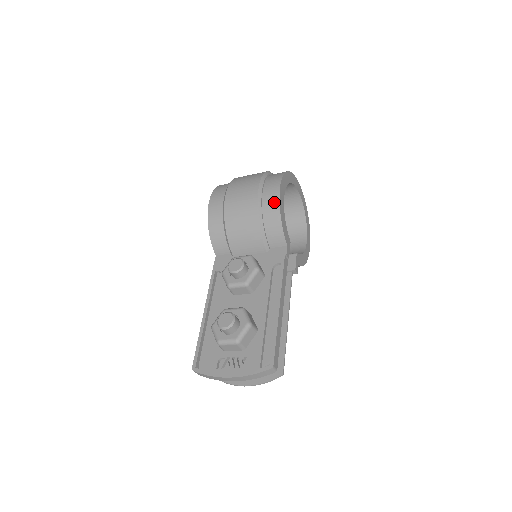
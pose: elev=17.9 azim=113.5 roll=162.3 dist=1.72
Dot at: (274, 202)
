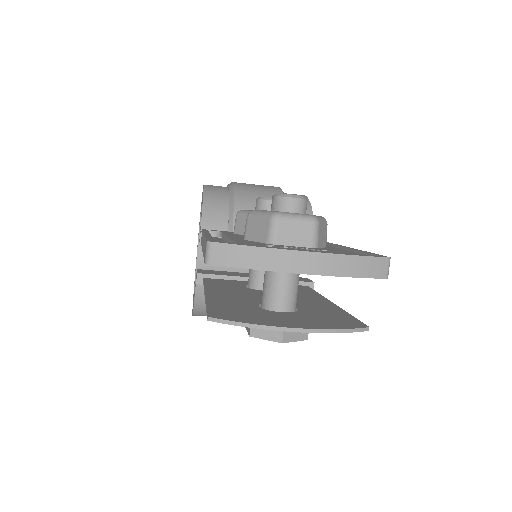
Dot at: occluded
